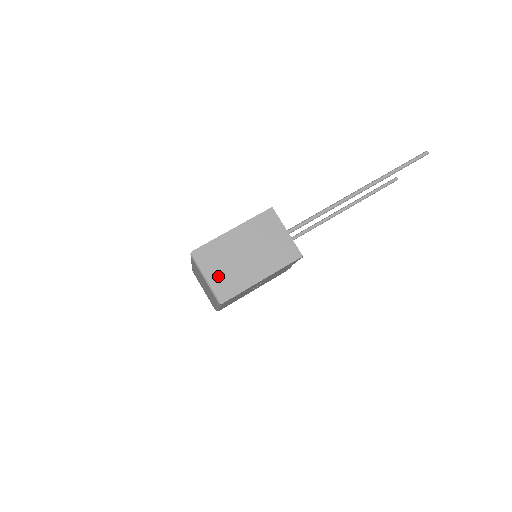
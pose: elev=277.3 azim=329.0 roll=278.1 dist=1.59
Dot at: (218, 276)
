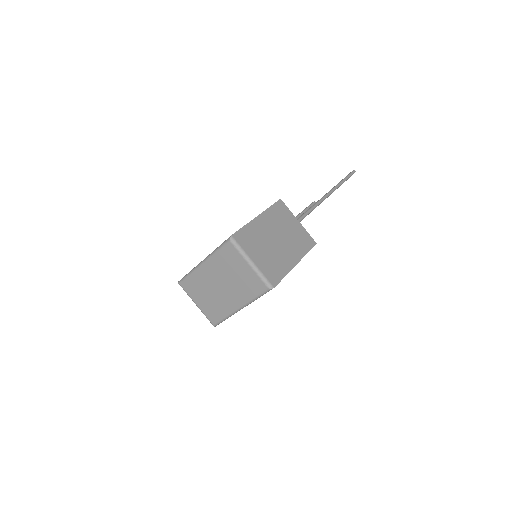
Dot at: (262, 260)
